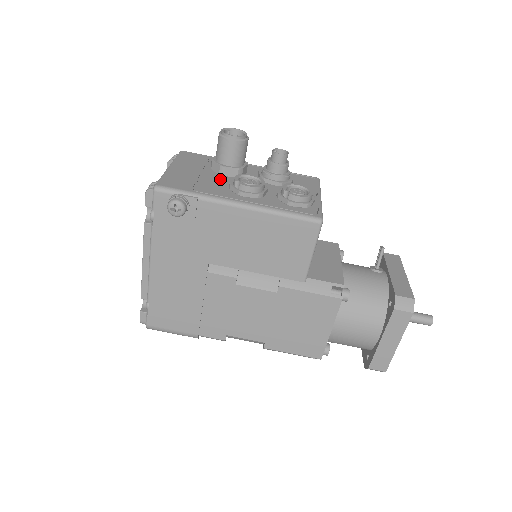
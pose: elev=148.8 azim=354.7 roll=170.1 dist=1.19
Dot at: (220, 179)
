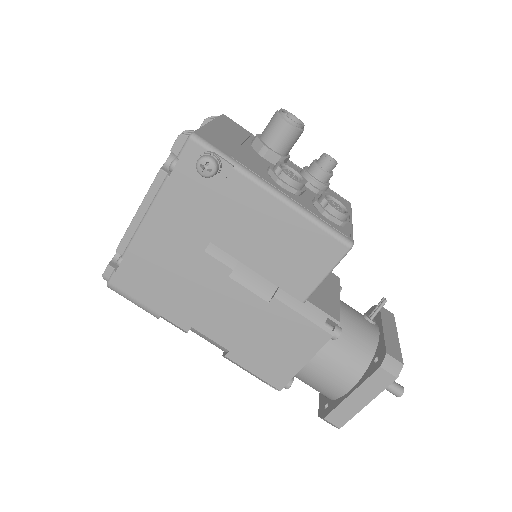
Dot at: (259, 159)
